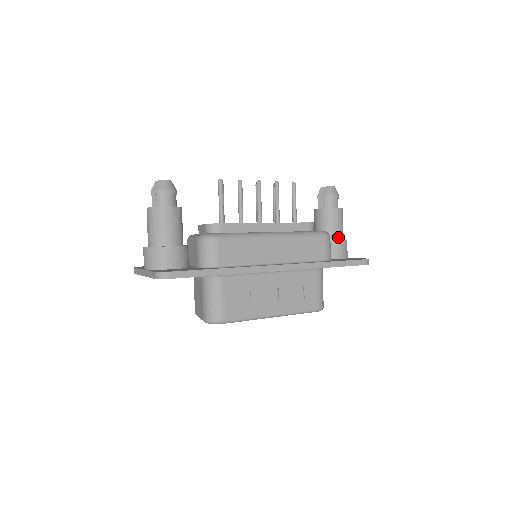
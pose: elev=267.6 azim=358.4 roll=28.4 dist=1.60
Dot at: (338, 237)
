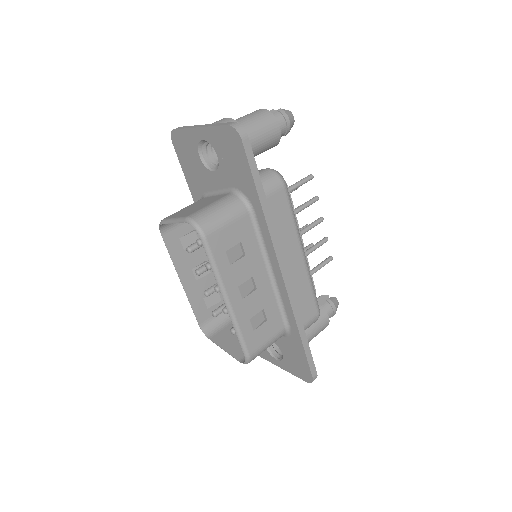
Dot at: (307, 337)
